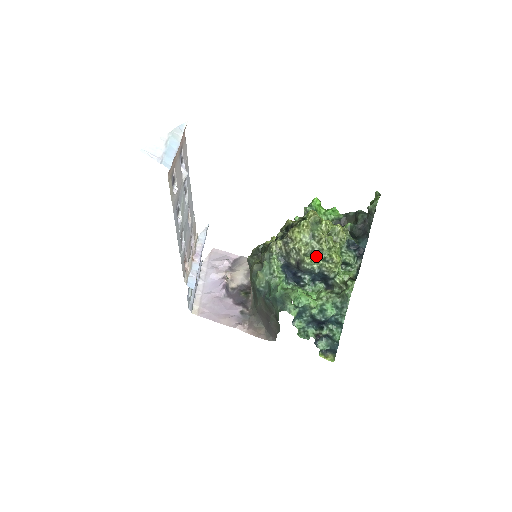
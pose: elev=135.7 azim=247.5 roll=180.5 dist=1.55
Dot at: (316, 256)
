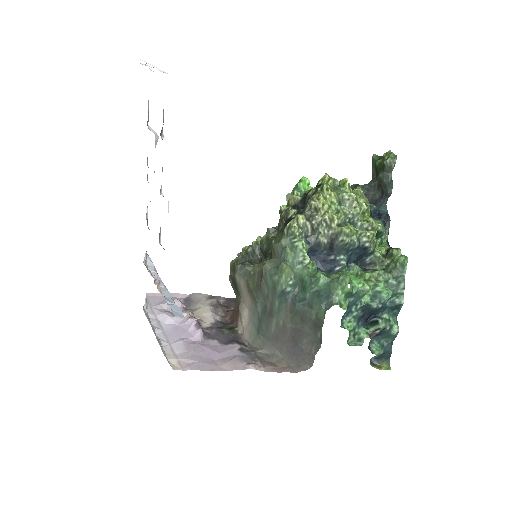
Dot at: (351, 225)
